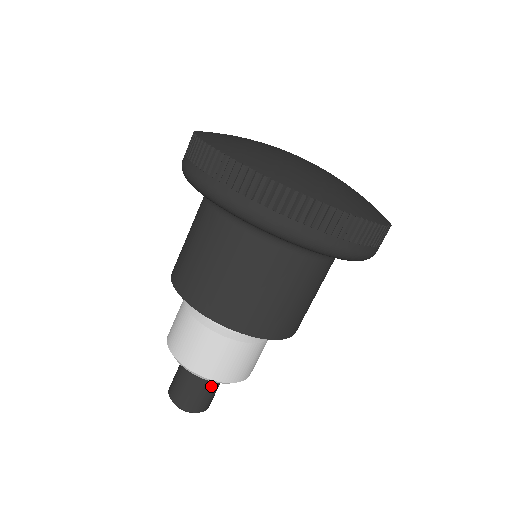
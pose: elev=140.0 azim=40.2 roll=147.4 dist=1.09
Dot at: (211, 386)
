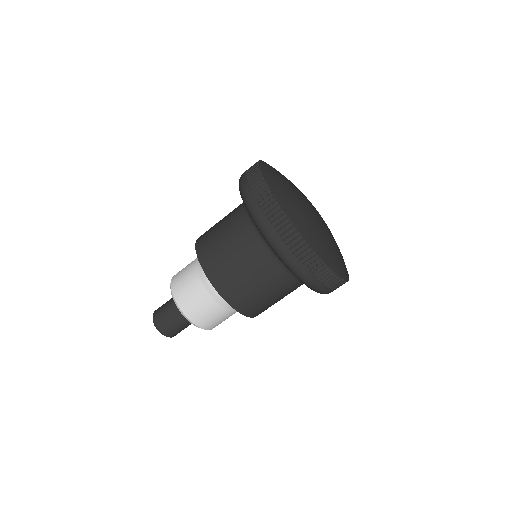
Dot at: occluded
